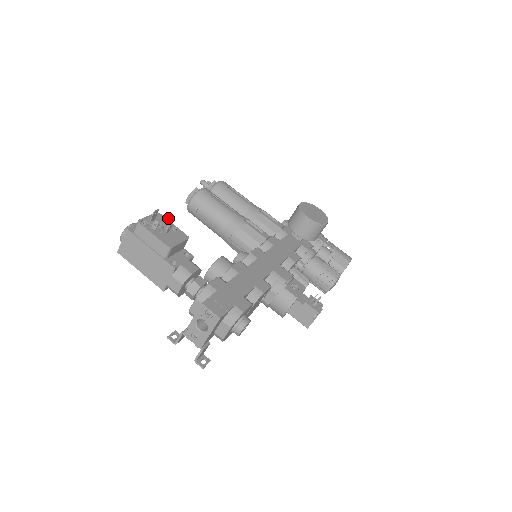
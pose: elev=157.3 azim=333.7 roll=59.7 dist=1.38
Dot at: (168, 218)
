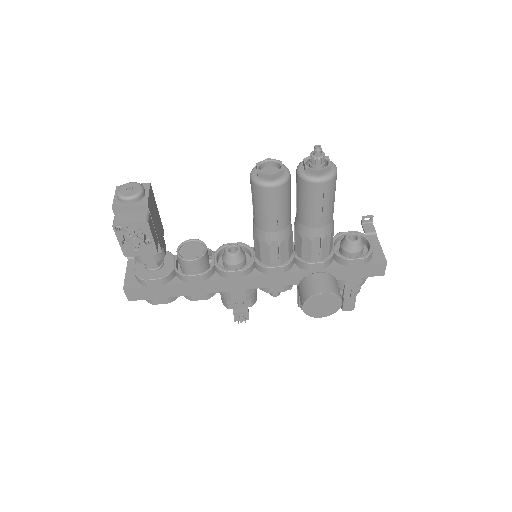
Dot at: (144, 240)
